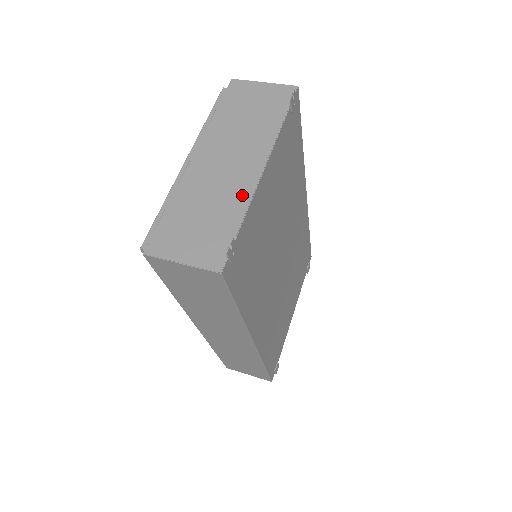
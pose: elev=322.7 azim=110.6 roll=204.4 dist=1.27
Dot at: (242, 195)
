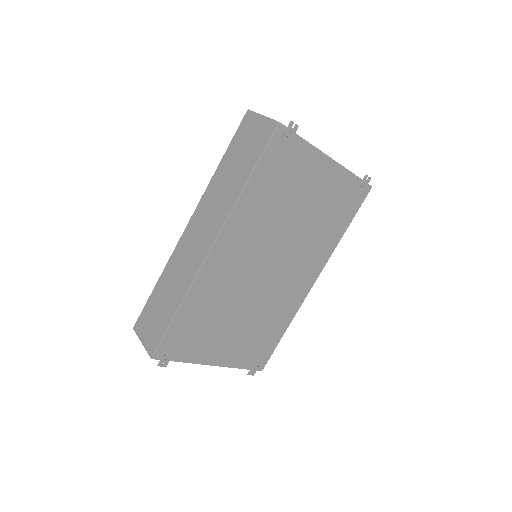
Dot at: occluded
